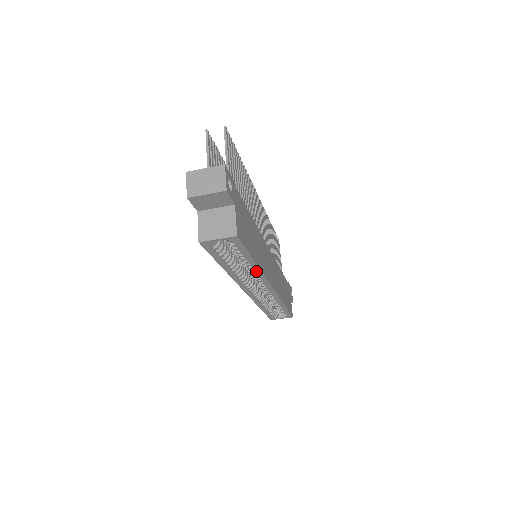
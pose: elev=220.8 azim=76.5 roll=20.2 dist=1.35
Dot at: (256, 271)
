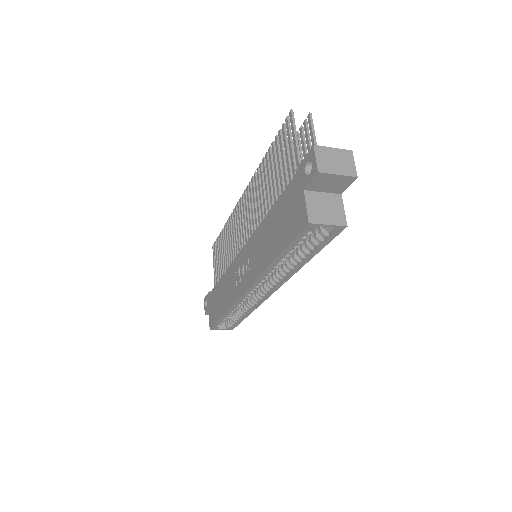
Dot at: (294, 270)
